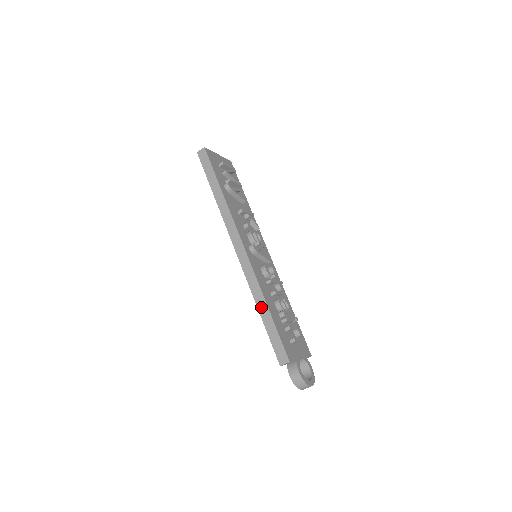
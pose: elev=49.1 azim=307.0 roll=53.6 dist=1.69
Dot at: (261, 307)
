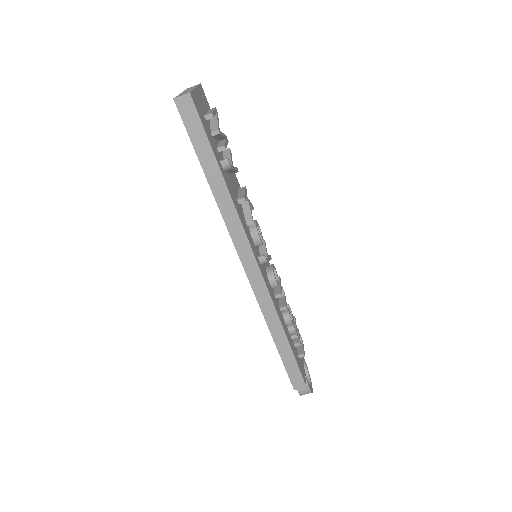
Dot at: (277, 335)
